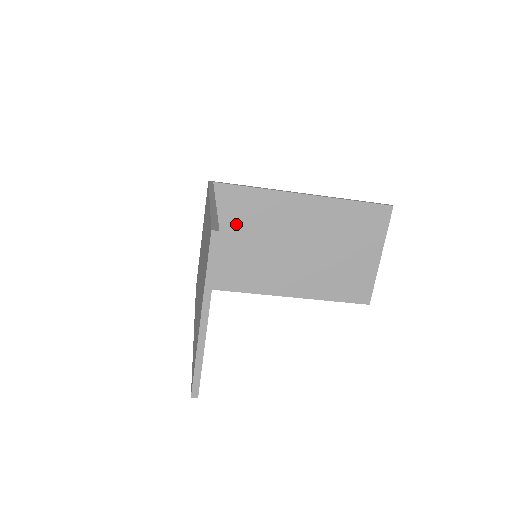
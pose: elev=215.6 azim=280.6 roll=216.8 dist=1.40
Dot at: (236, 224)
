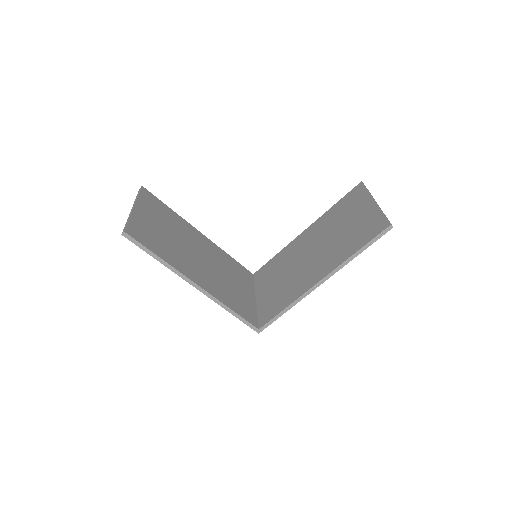
Dot at: (271, 278)
